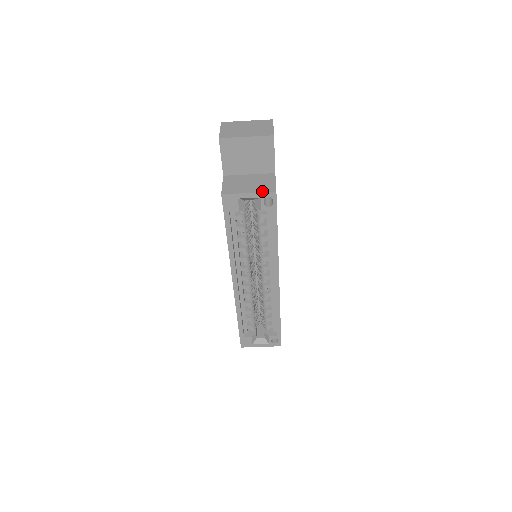
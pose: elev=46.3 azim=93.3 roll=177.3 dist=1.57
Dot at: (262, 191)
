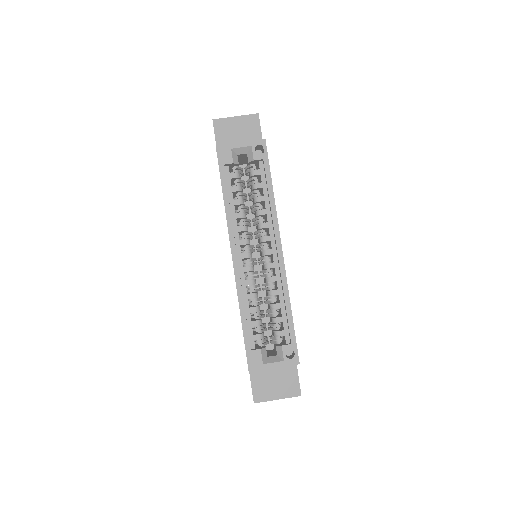
Dot at: (252, 141)
